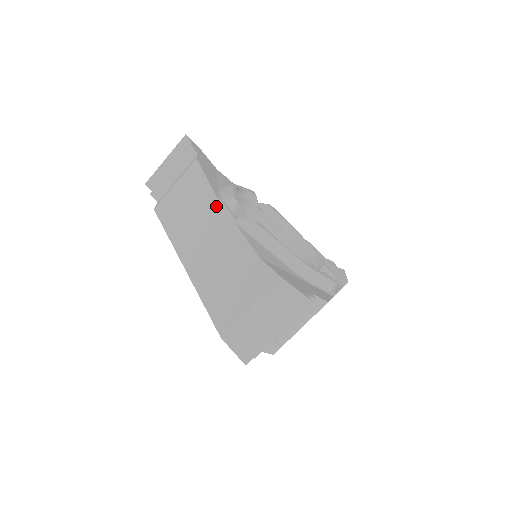
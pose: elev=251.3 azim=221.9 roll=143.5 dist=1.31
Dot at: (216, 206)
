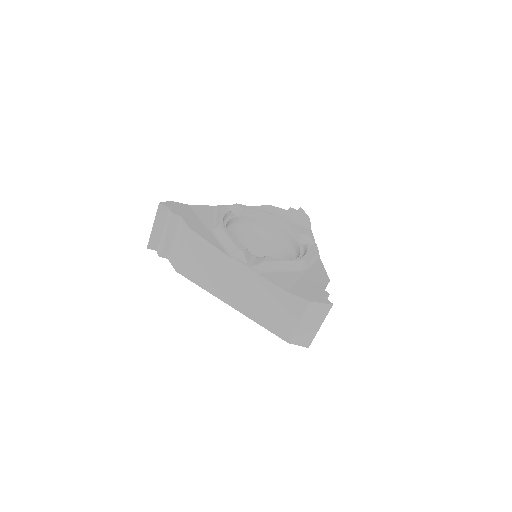
Dot at: (232, 263)
